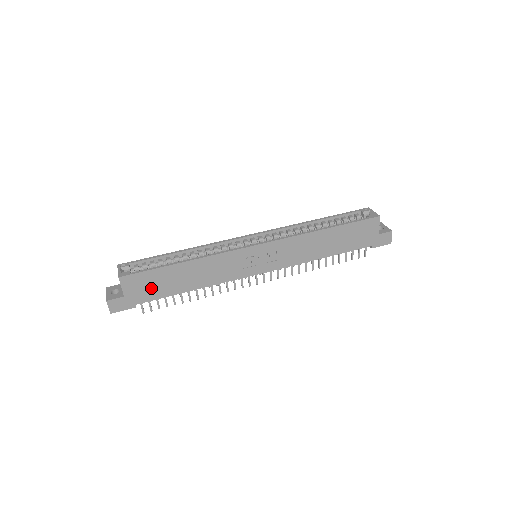
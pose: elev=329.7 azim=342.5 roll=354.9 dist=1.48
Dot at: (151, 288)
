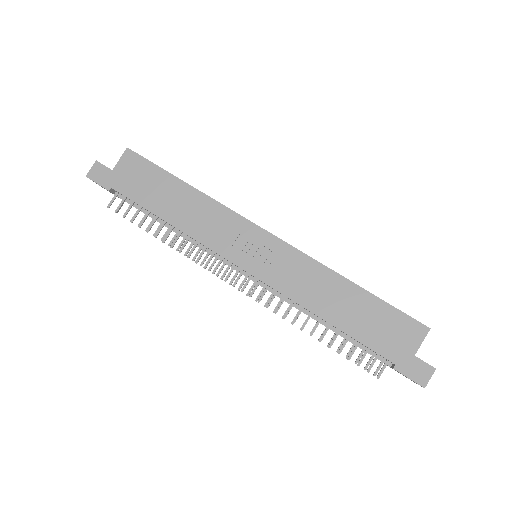
Dot at: (139, 184)
